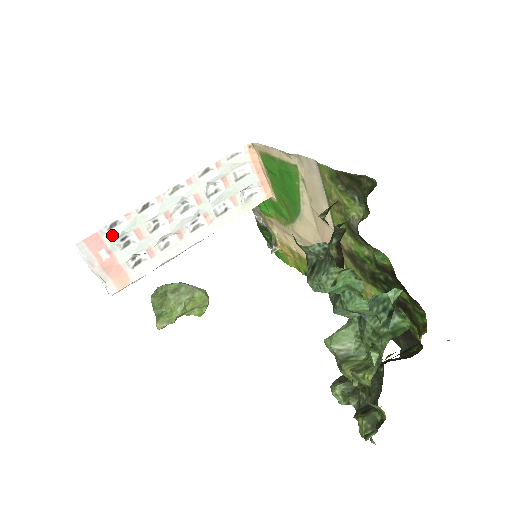
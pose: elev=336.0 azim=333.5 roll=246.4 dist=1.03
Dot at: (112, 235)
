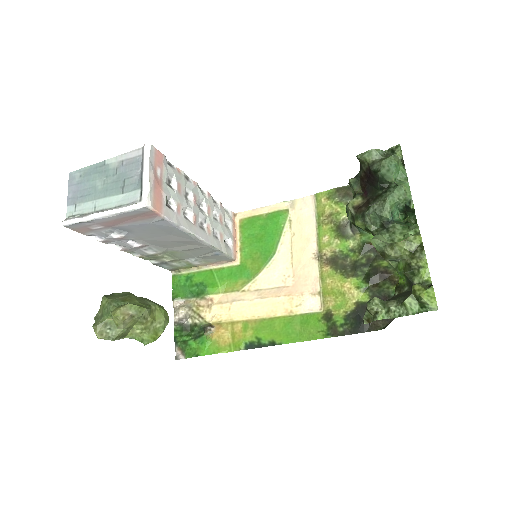
Dot at: (168, 168)
